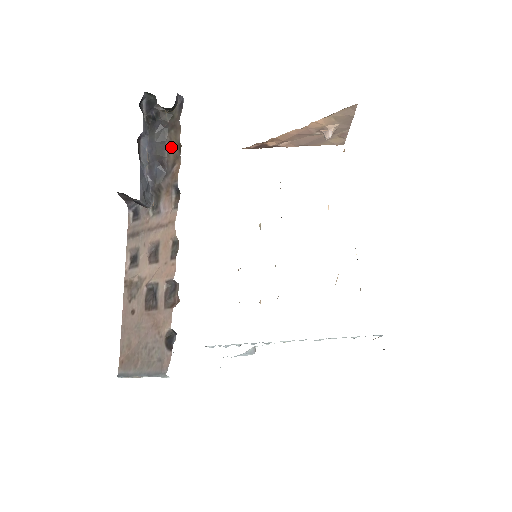
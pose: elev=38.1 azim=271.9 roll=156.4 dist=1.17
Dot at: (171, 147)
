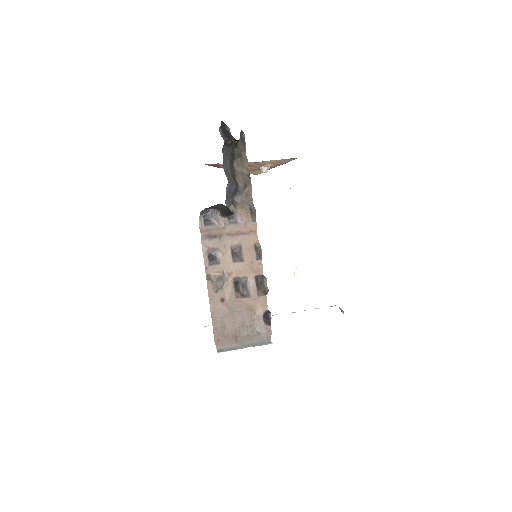
Dot at: (239, 171)
